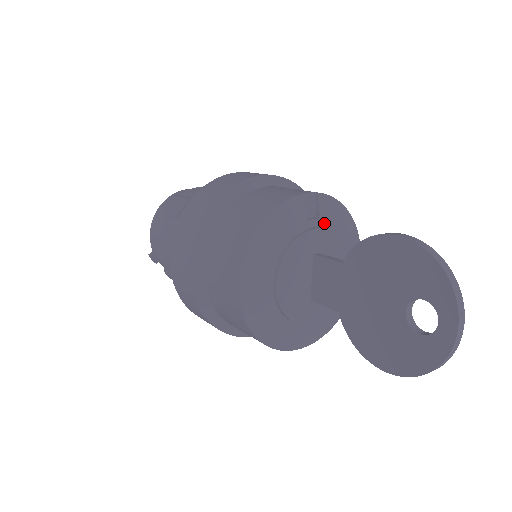
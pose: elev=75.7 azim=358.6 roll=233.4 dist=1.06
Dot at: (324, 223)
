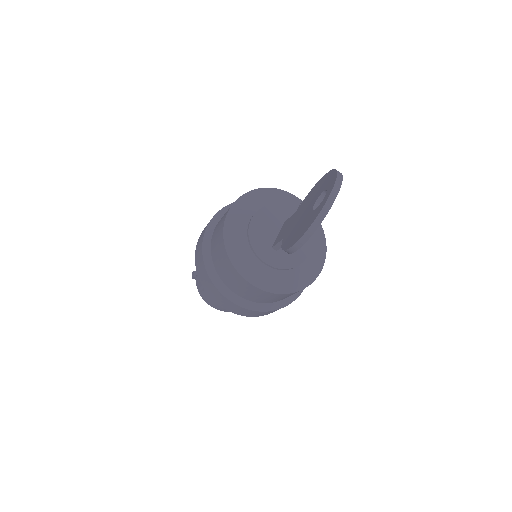
Dot at: occluded
